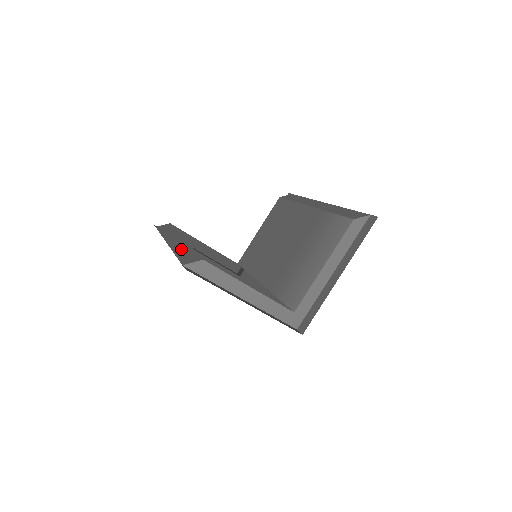
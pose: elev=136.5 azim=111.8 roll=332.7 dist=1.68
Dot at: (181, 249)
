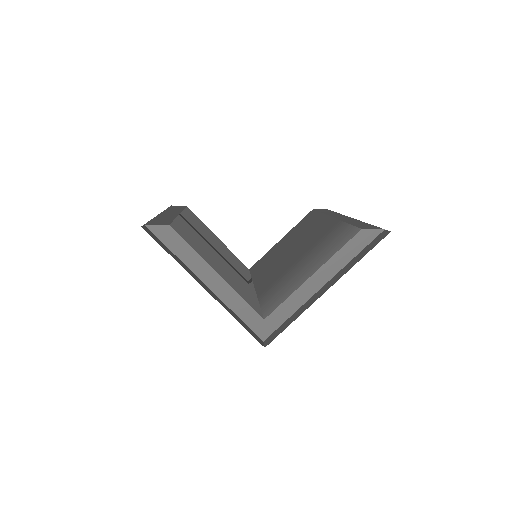
Dot at: (164, 217)
